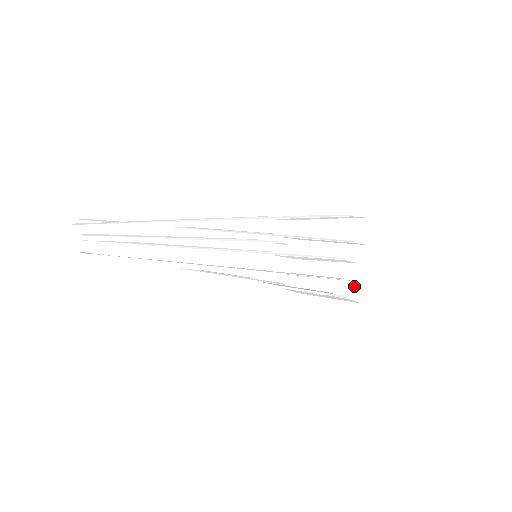
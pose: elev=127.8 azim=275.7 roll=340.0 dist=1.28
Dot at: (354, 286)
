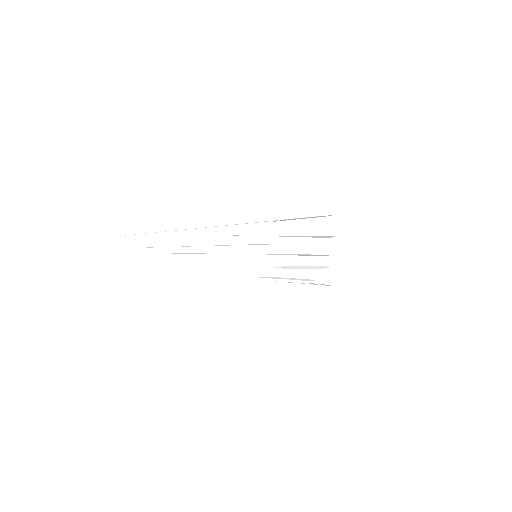
Dot at: (328, 277)
